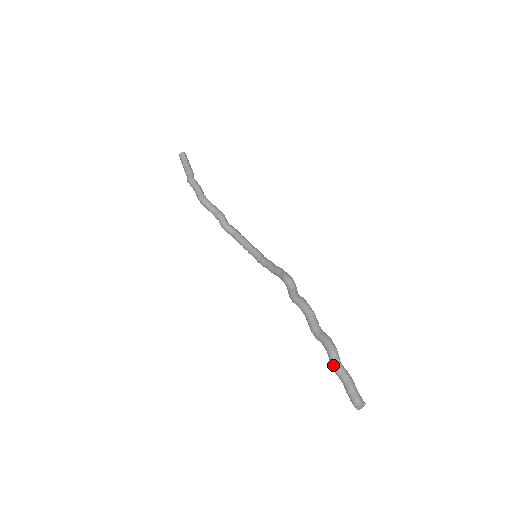
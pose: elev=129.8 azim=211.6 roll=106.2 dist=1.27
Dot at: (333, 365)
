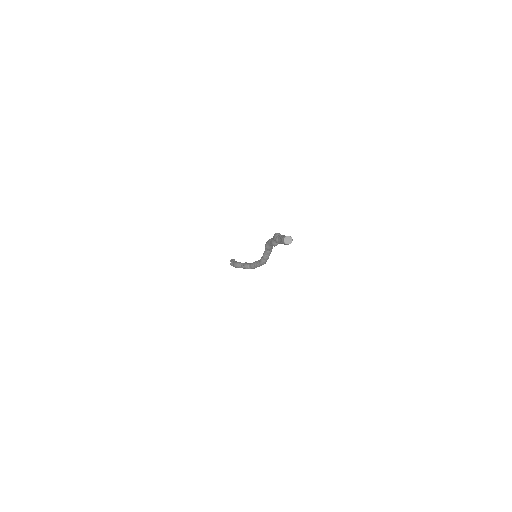
Dot at: (275, 238)
